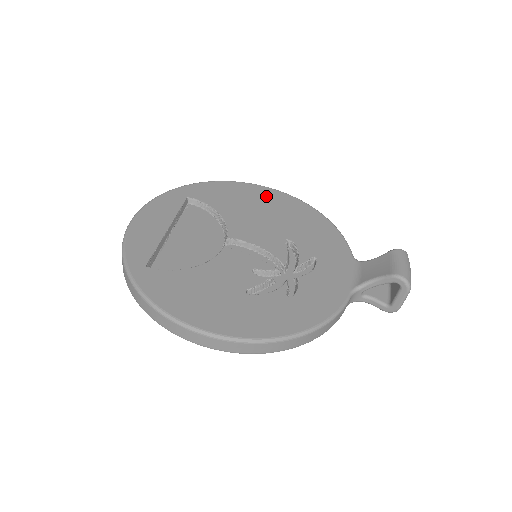
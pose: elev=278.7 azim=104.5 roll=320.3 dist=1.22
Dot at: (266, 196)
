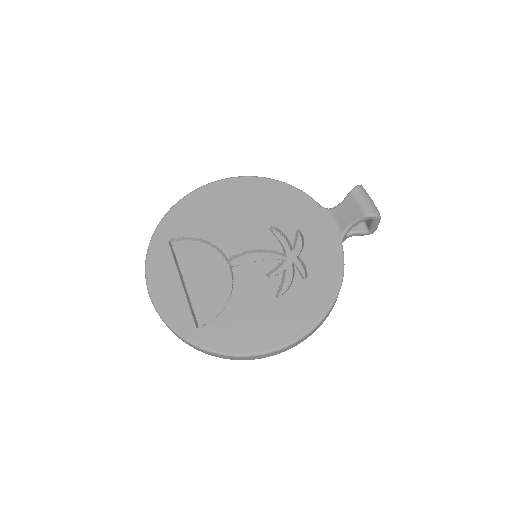
Dot at: (222, 193)
